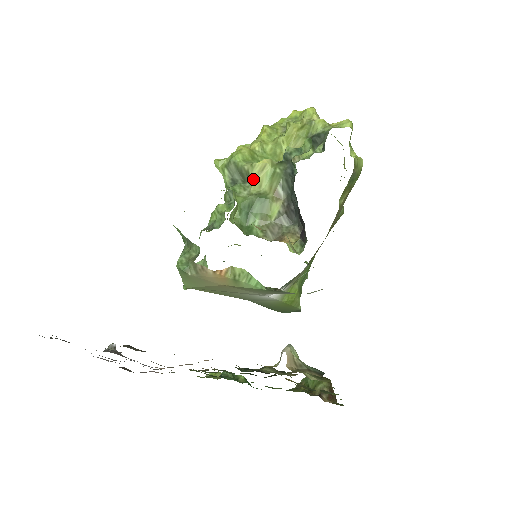
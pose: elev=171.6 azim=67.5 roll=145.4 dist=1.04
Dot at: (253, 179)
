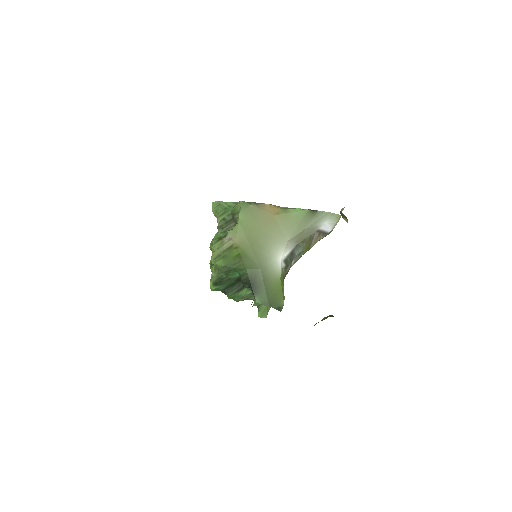
Dot at: occluded
